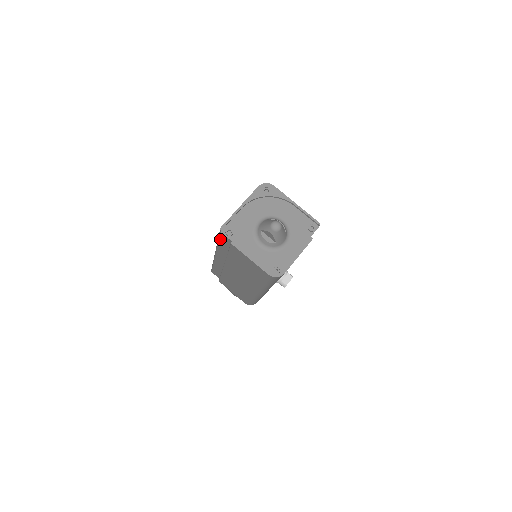
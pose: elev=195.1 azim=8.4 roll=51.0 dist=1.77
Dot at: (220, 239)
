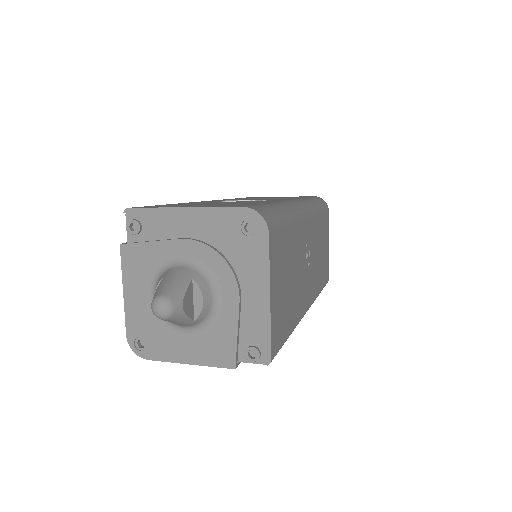
Dot at: occluded
